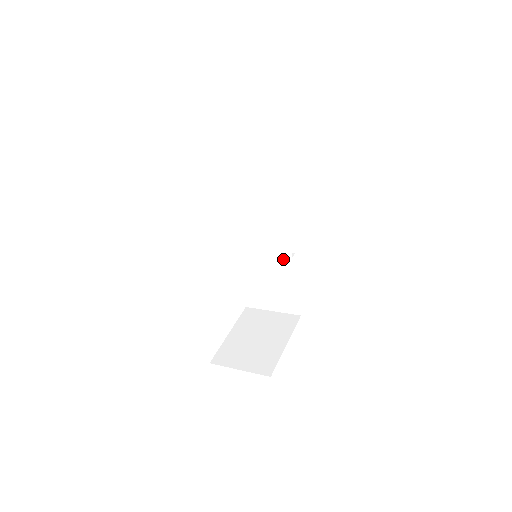
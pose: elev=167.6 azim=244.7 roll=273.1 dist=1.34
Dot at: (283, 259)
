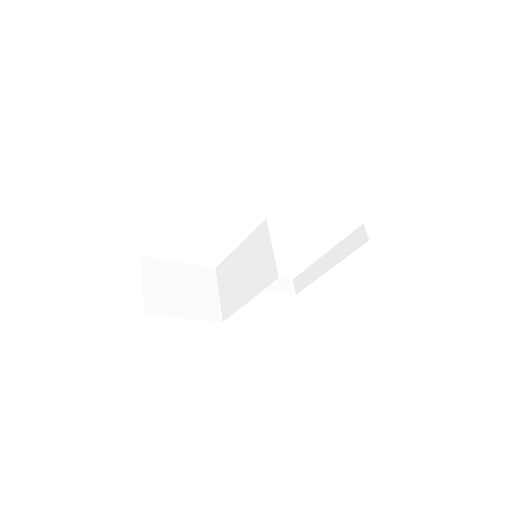
Dot at: (259, 282)
